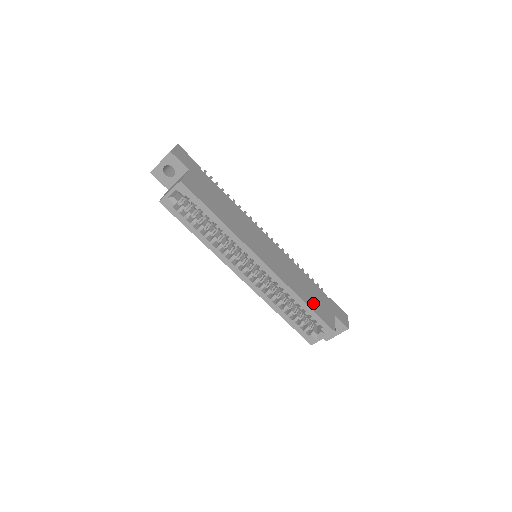
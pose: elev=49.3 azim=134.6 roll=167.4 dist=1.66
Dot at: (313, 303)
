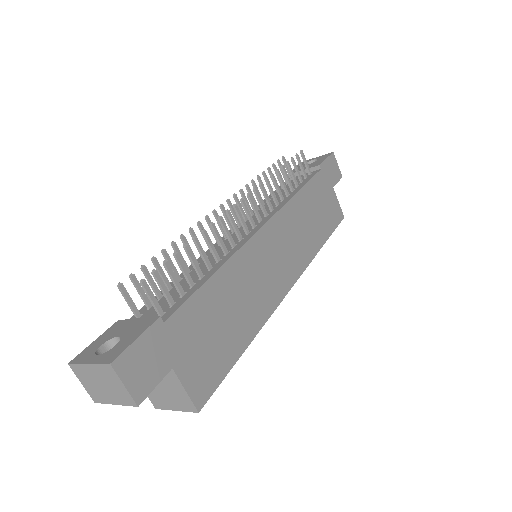
Dot at: (324, 224)
